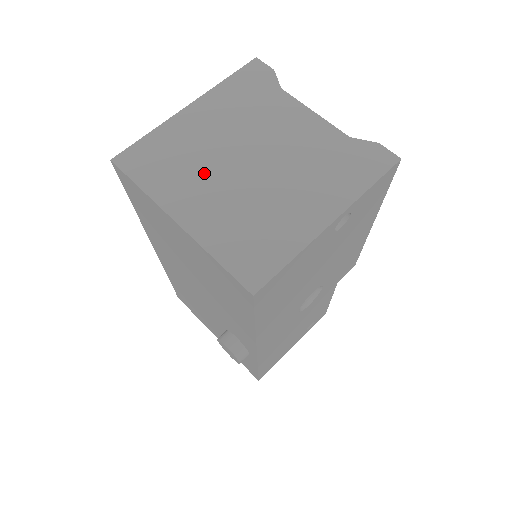
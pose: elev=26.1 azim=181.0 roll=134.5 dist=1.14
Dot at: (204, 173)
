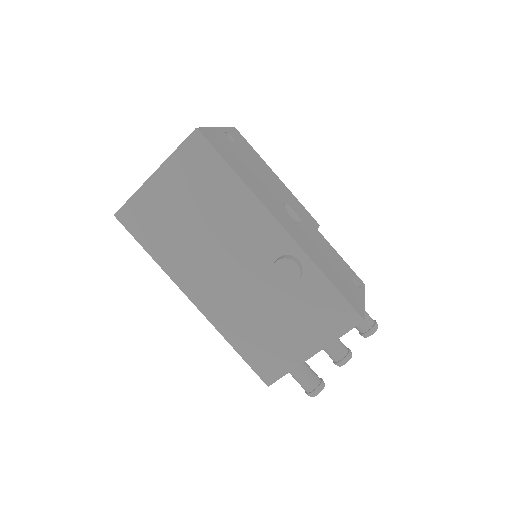
Dot at: occluded
